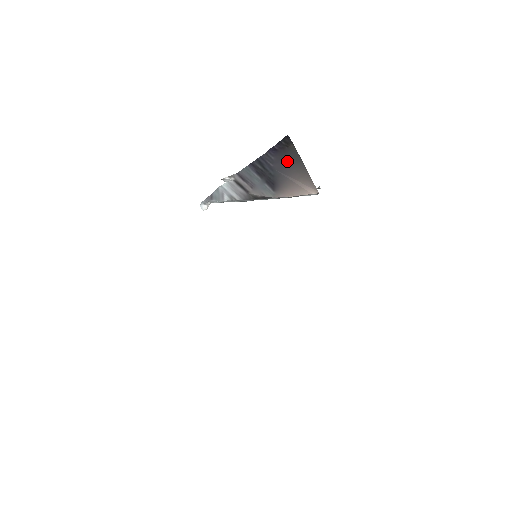
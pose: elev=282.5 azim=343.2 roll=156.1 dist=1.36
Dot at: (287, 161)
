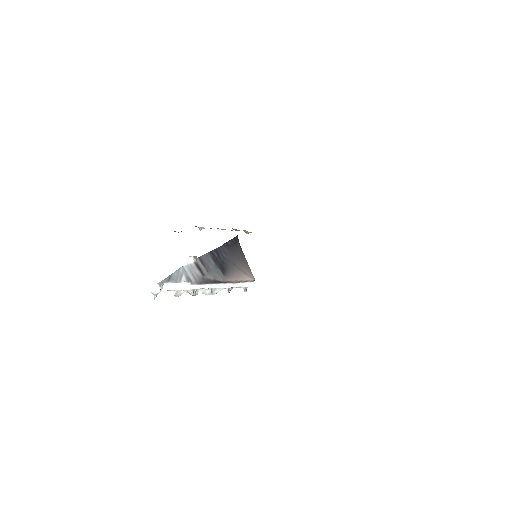
Dot at: (235, 254)
